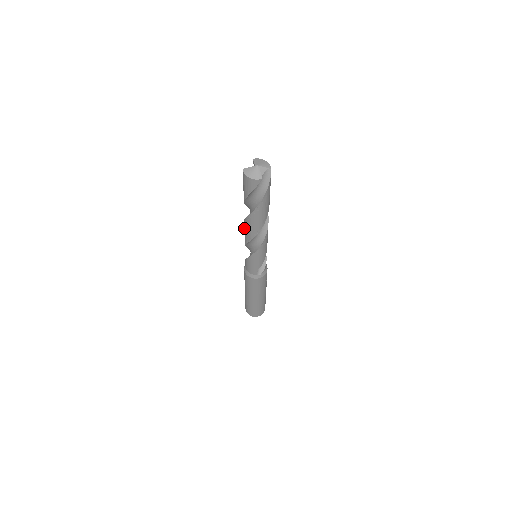
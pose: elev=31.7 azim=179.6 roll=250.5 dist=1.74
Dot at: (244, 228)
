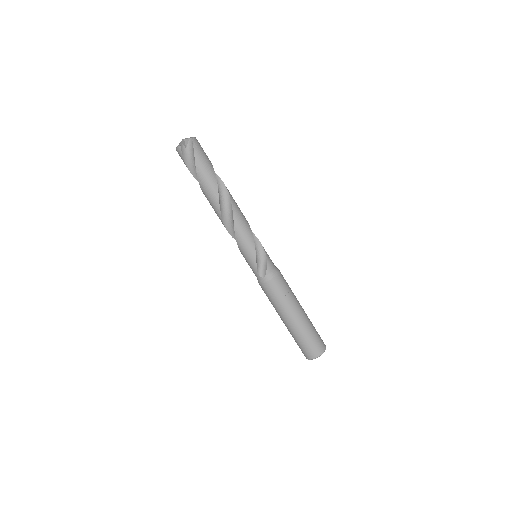
Dot at: occluded
